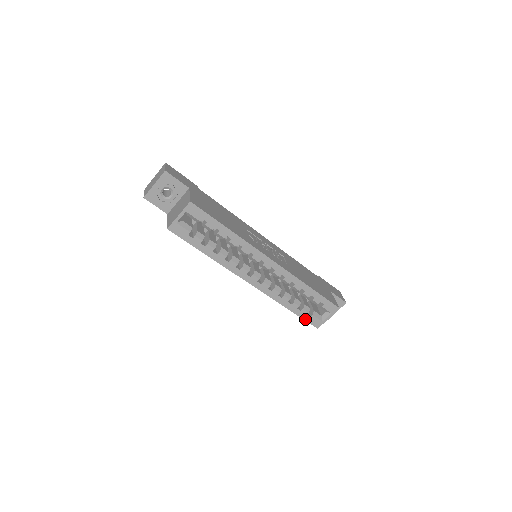
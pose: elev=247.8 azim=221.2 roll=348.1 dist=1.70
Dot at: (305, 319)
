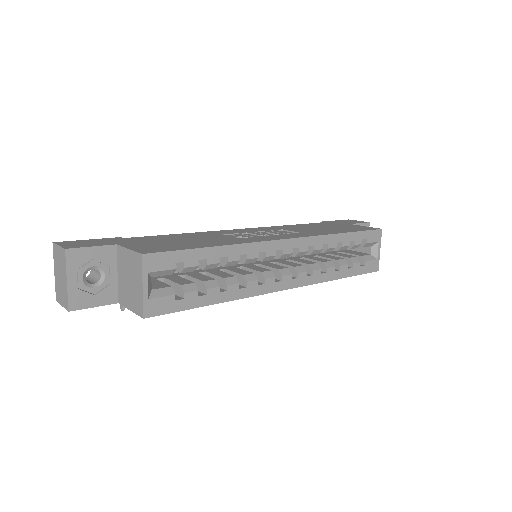
Dot at: (361, 273)
